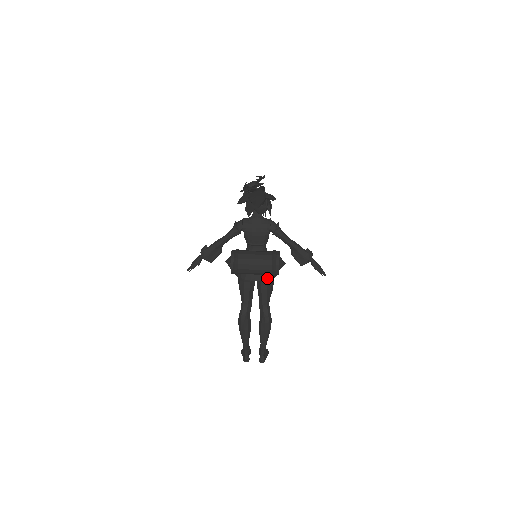
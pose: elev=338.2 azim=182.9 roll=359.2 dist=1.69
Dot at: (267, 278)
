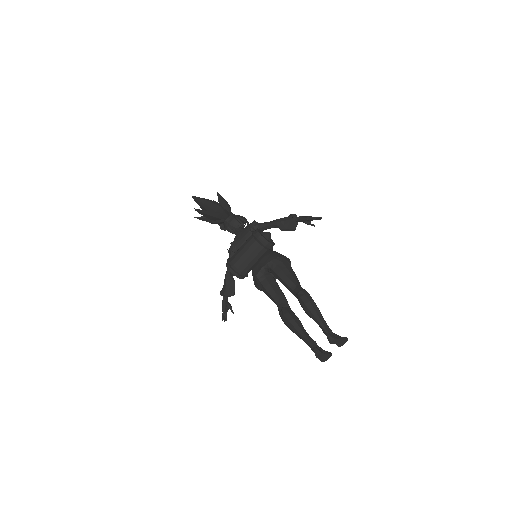
Dot at: (271, 259)
